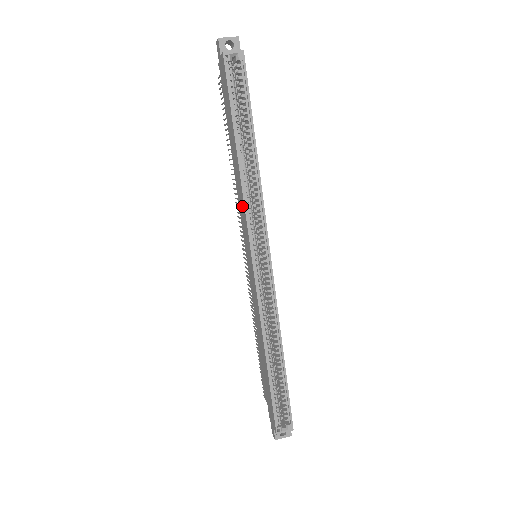
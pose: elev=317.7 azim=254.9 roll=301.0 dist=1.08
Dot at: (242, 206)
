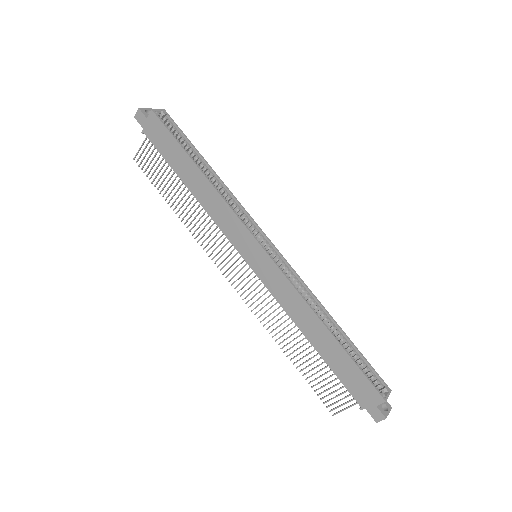
Dot at: (225, 214)
